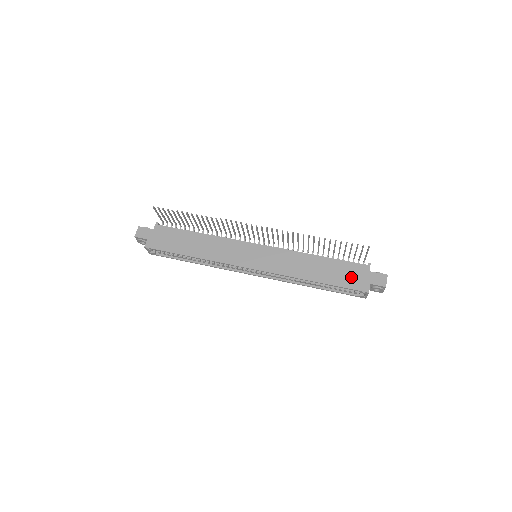
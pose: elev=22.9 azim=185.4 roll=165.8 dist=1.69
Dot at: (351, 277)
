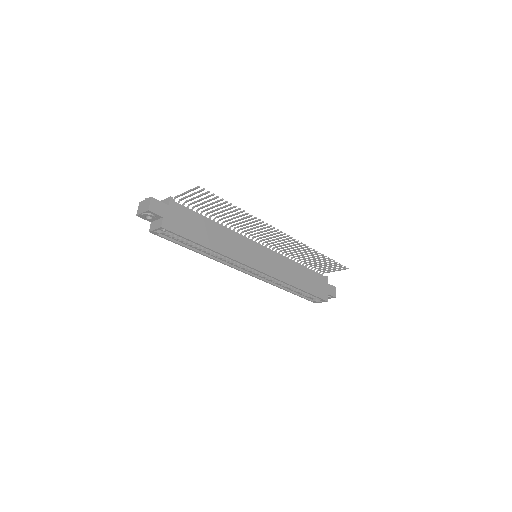
Dot at: (319, 287)
